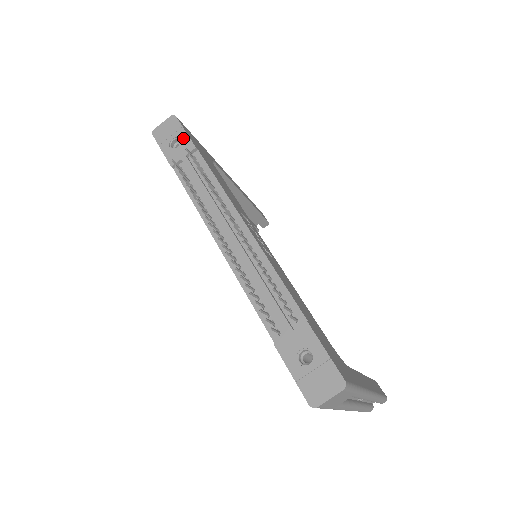
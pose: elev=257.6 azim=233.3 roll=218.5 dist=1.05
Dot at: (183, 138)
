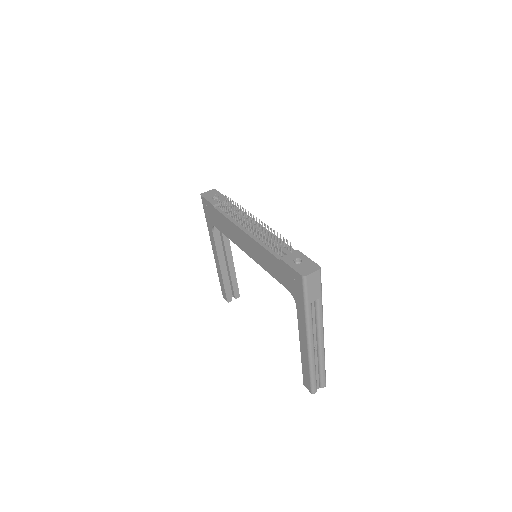
Dot at: (221, 196)
